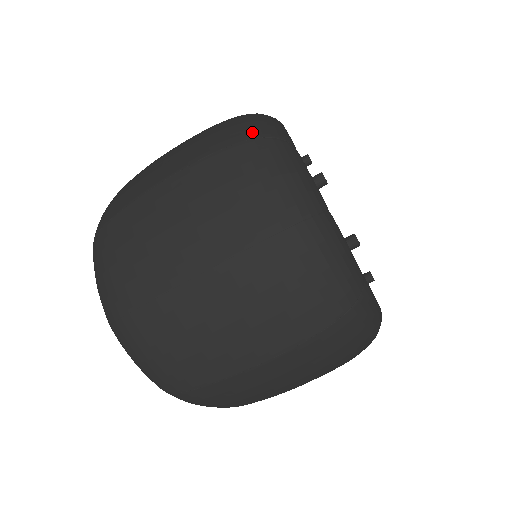
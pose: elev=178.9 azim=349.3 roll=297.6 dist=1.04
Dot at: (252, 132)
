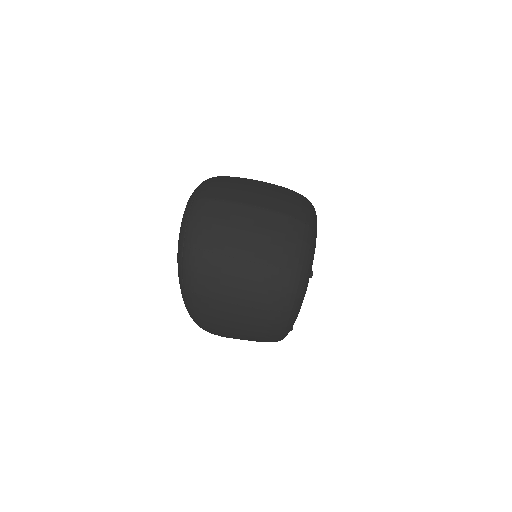
Dot at: occluded
